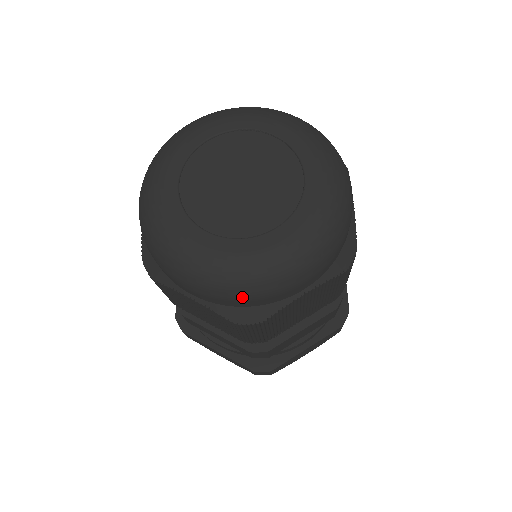
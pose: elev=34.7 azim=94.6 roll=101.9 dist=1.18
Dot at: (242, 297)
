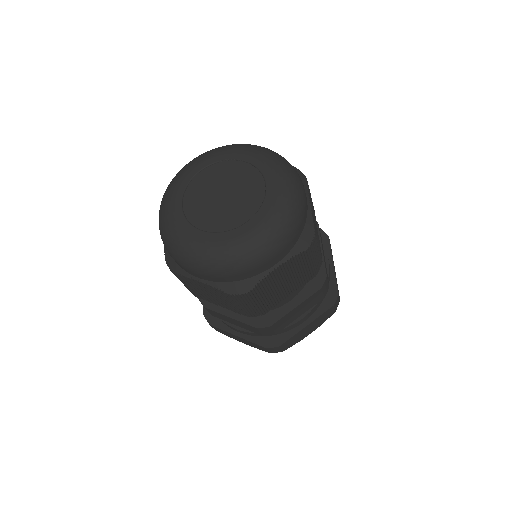
Dot at: (230, 272)
